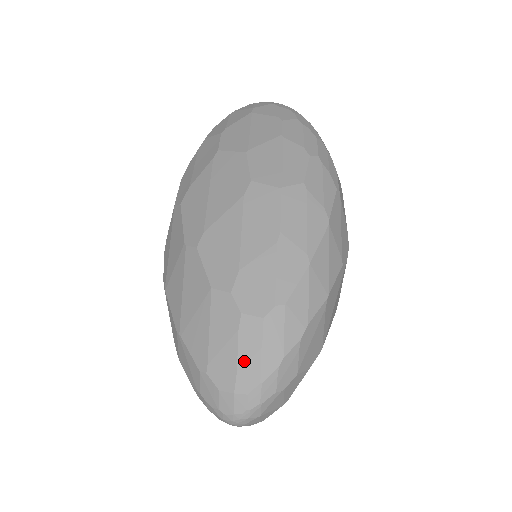
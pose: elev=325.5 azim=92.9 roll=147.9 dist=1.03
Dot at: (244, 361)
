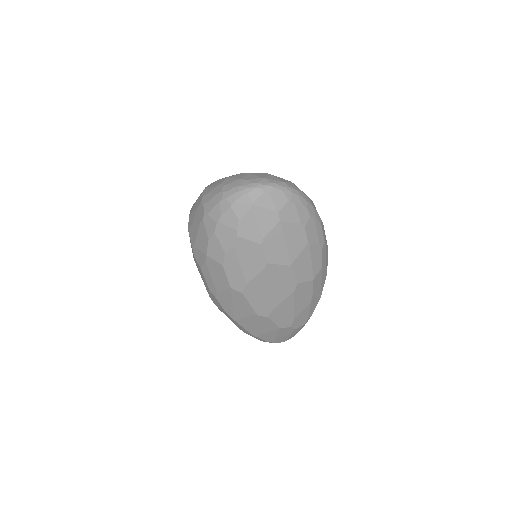
Dot at: occluded
